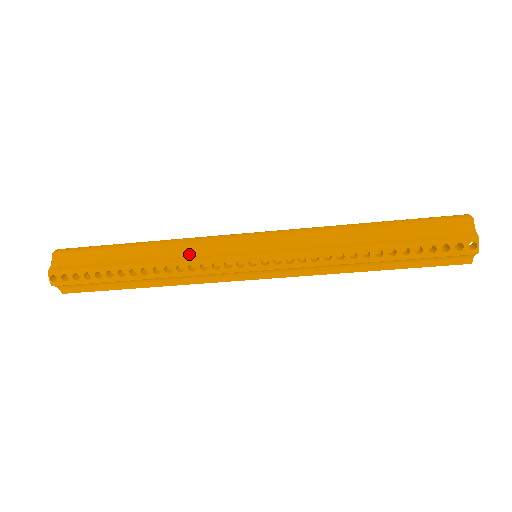
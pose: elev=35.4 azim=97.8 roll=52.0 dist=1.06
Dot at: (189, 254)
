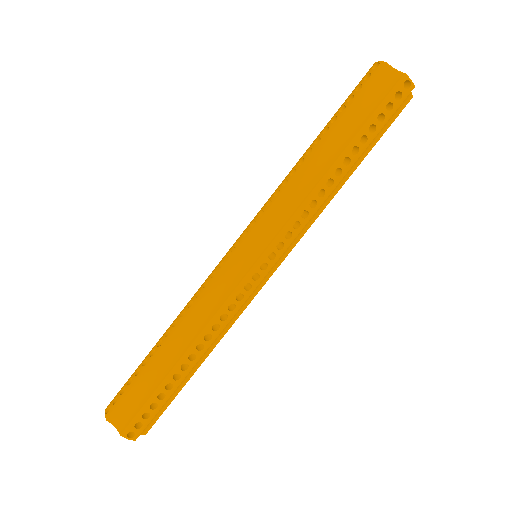
Dot at: occluded
